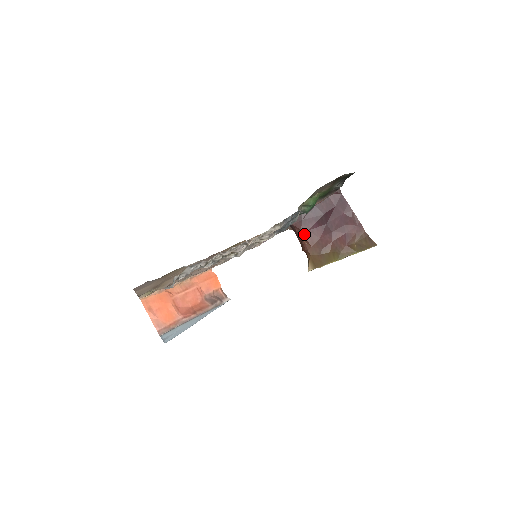
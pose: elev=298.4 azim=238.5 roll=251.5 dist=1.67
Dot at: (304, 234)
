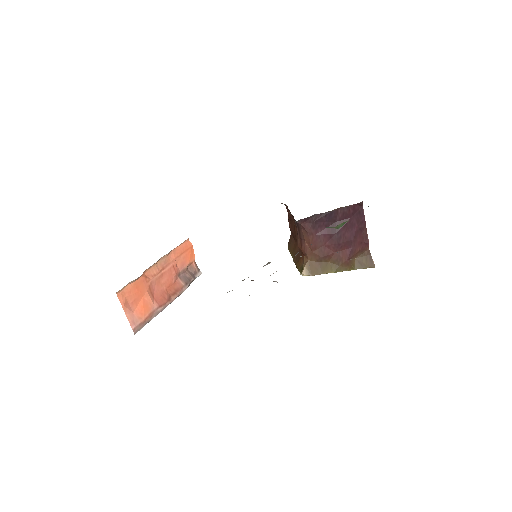
Dot at: (310, 237)
